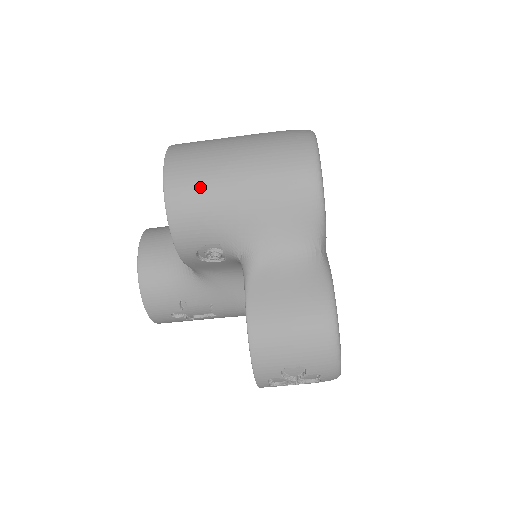
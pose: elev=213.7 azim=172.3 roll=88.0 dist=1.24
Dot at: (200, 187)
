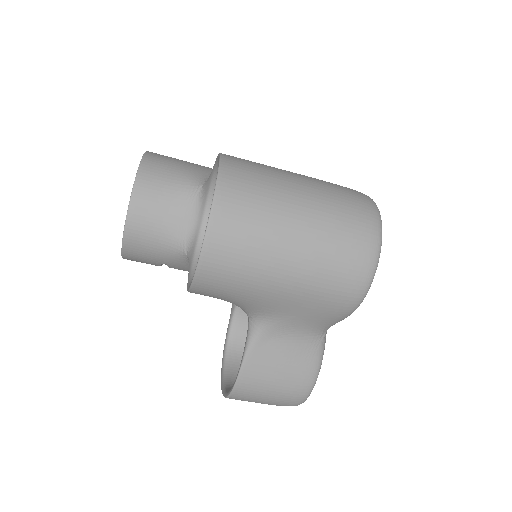
Dot at: (241, 271)
